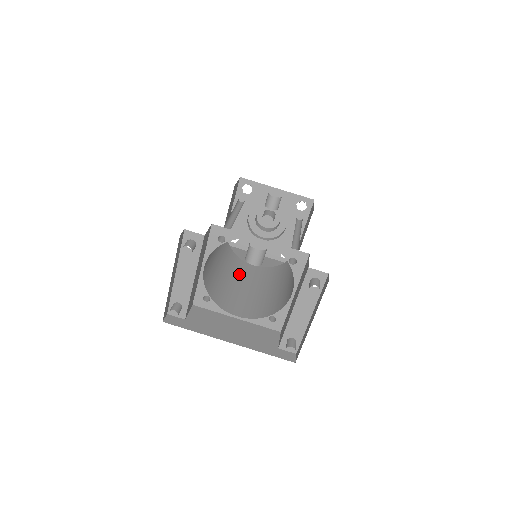
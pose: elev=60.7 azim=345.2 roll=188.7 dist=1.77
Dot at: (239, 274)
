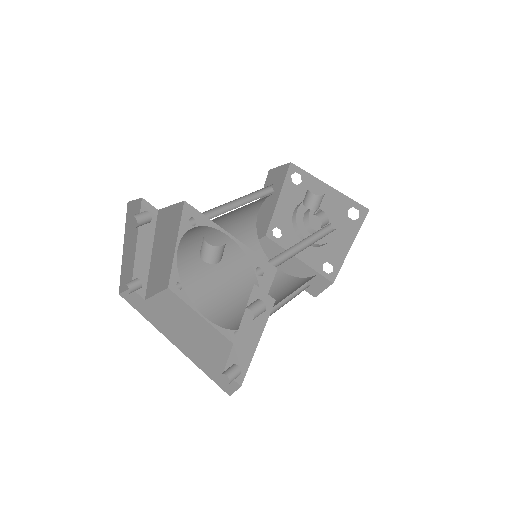
Dot at: (251, 273)
